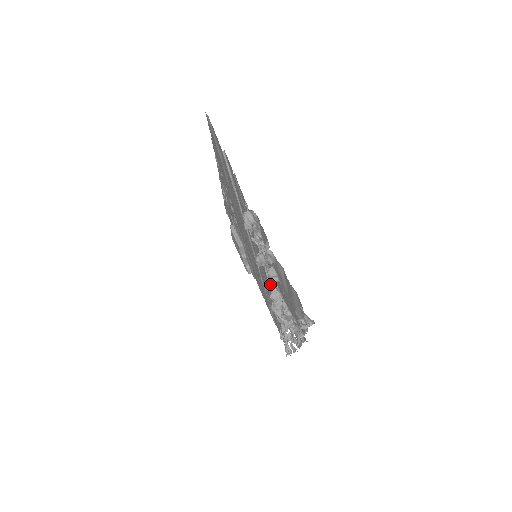
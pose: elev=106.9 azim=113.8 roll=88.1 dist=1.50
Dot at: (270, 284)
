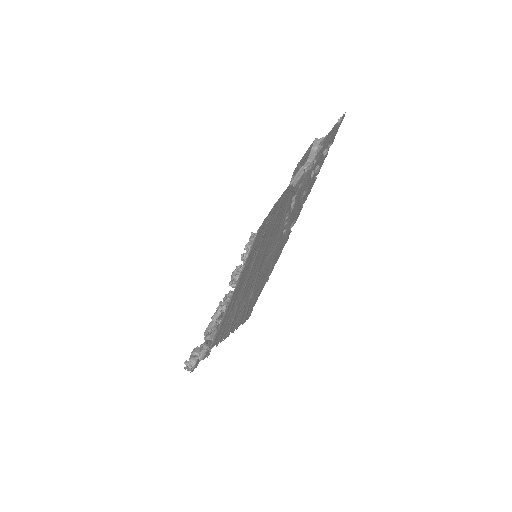
Dot at: (237, 283)
